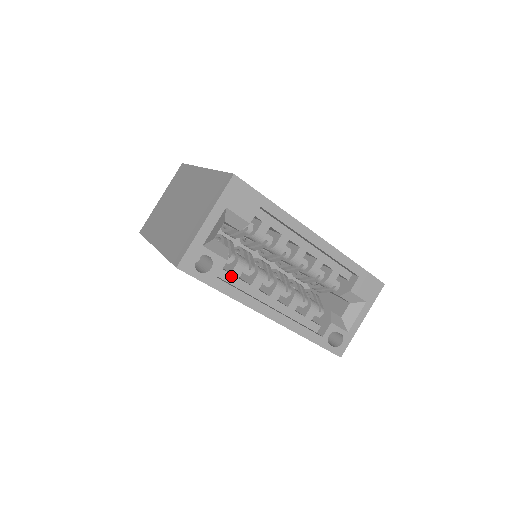
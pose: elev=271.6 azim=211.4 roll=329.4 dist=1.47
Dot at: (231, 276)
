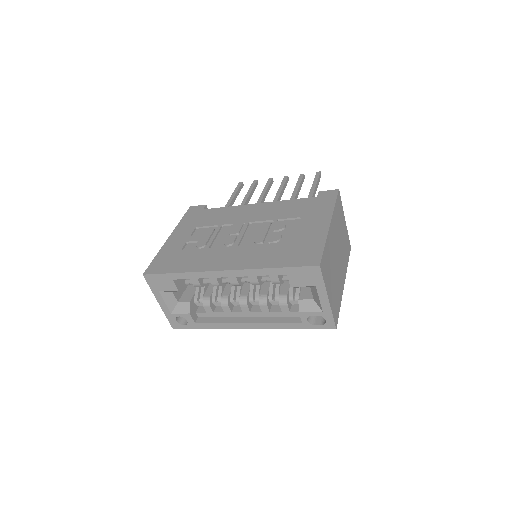
Dot at: (208, 313)
